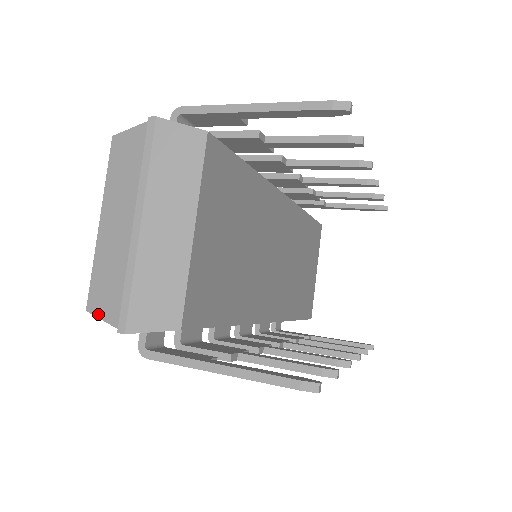
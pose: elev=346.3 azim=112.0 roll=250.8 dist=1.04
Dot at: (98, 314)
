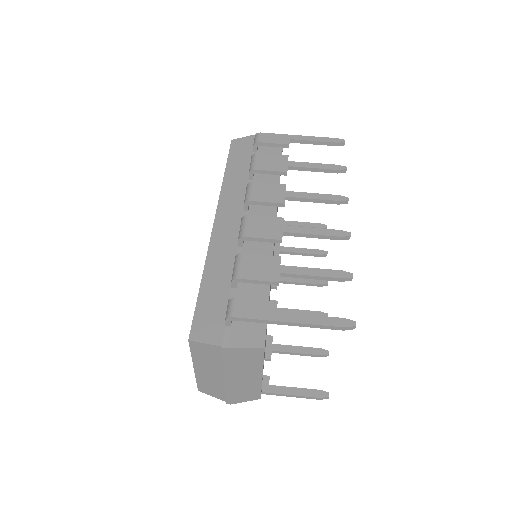
Dot at: (208, 394)
